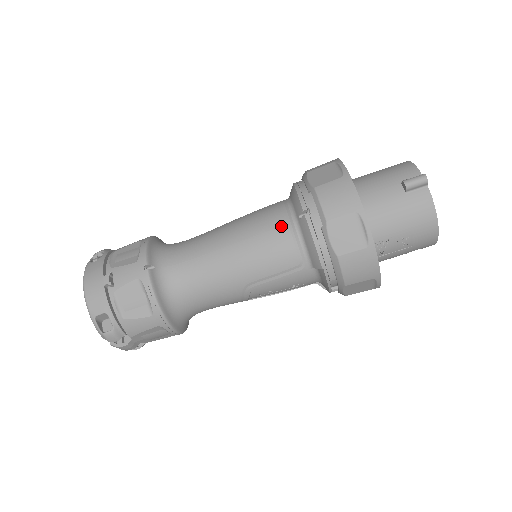
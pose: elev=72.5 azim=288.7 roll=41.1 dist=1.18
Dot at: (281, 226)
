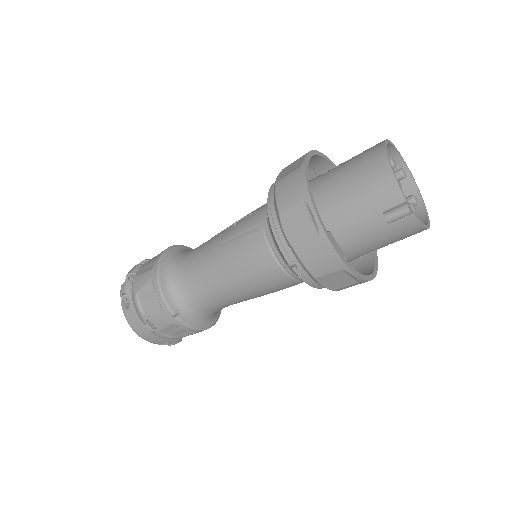
Dot at: (272, 268)
